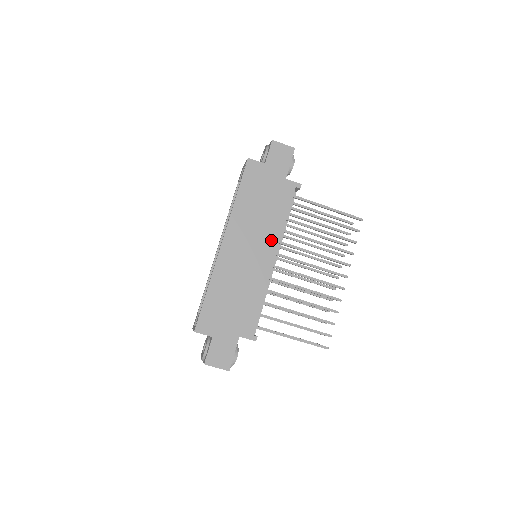
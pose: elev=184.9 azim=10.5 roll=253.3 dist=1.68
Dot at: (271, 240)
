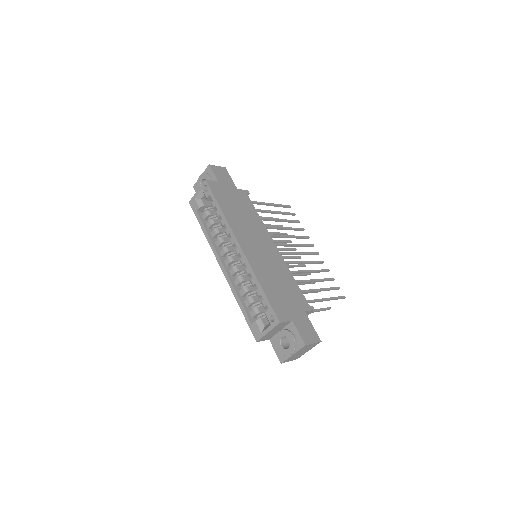
Dot at: (263, 233)
